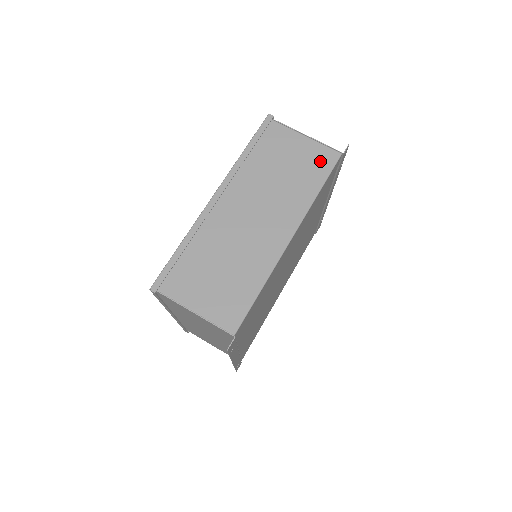
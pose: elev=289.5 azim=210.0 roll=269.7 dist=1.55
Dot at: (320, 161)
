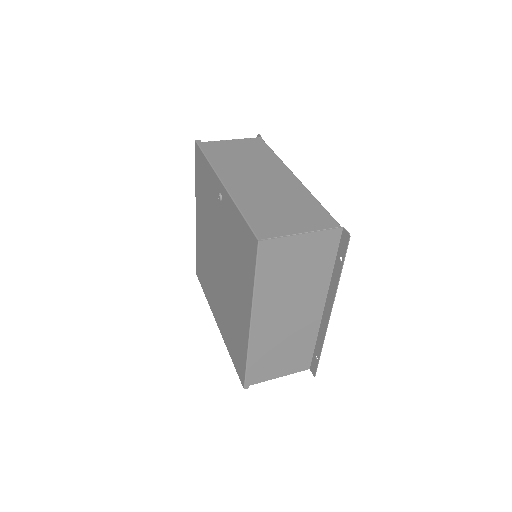
Dot at: (255, 144)
